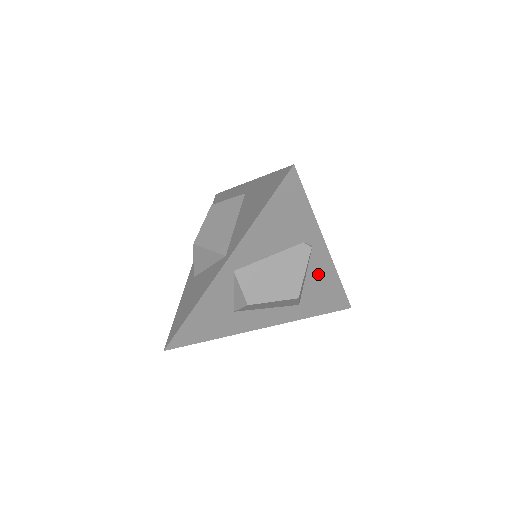
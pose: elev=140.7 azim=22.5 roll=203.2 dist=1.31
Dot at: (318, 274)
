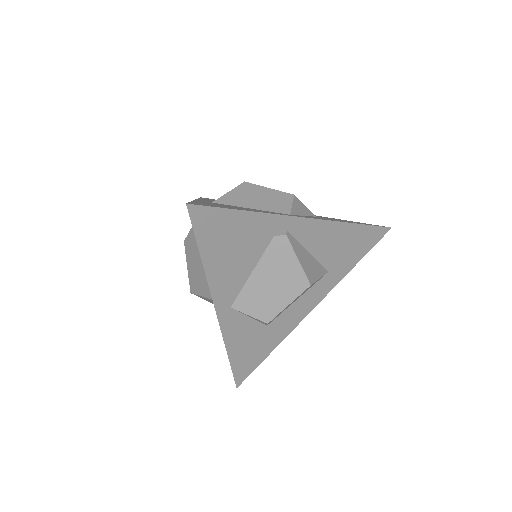
Dot at: (321, 240)
